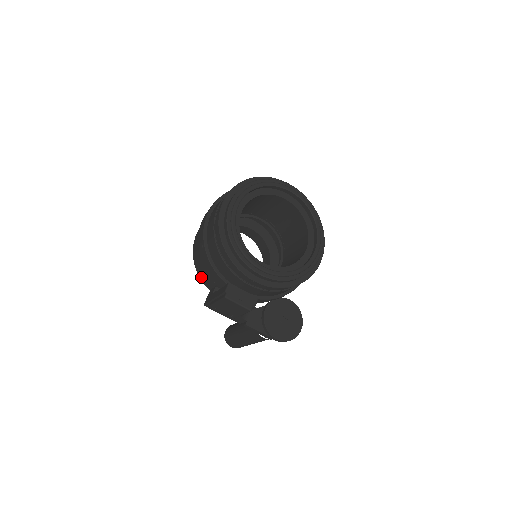
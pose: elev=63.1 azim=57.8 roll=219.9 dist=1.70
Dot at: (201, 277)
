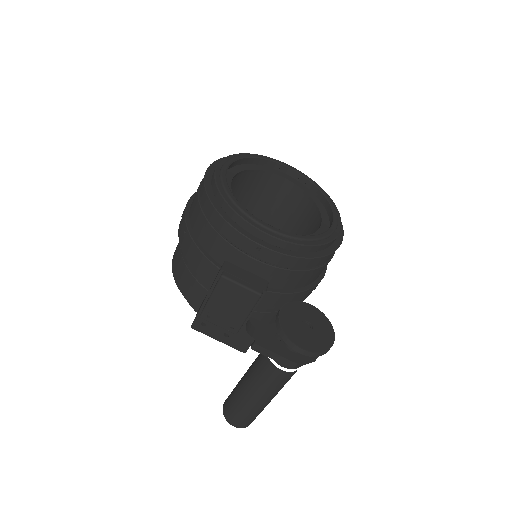
Dot at: (185, 293)
